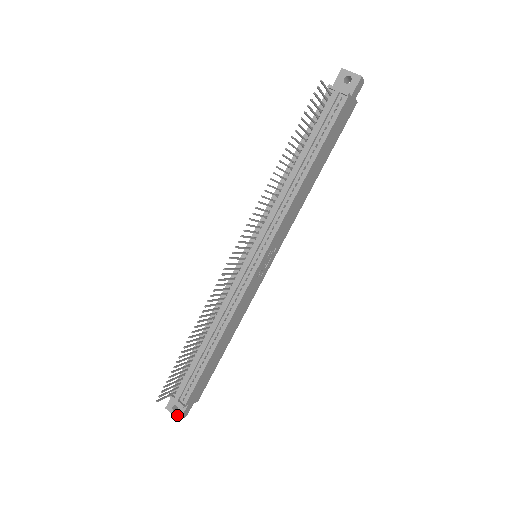
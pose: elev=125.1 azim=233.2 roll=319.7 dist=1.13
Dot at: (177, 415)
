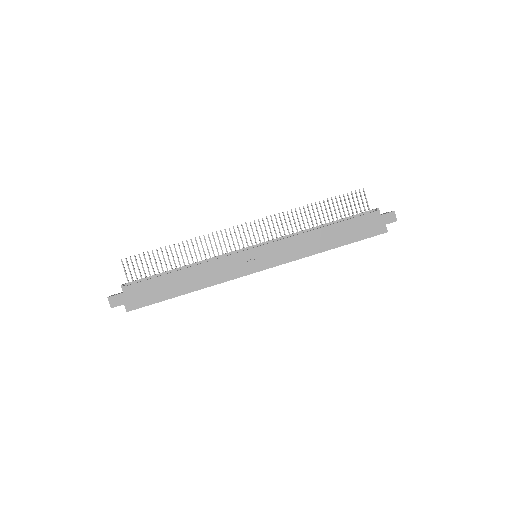
Dot at: (111, 296)
